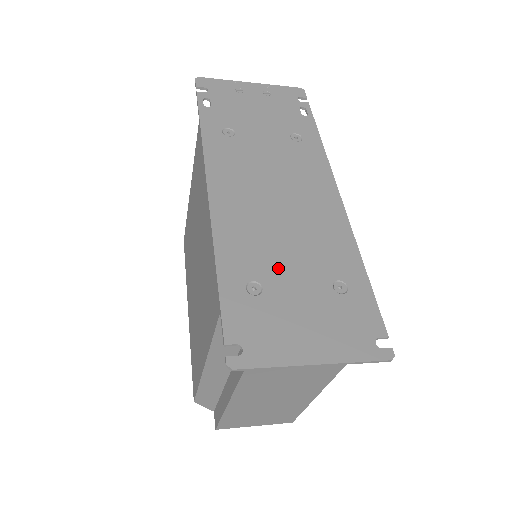
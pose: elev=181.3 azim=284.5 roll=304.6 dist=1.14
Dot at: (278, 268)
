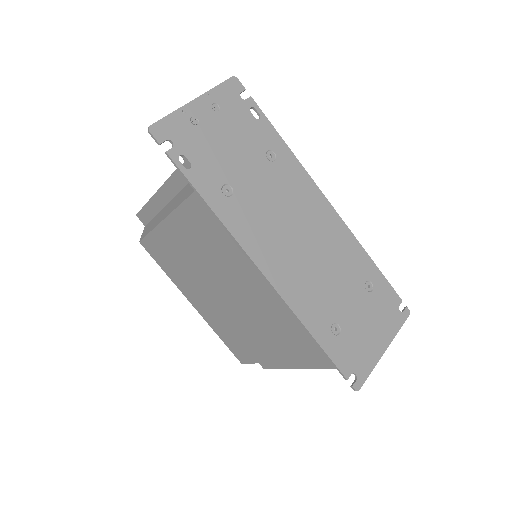
Dot at: (337, 302)
